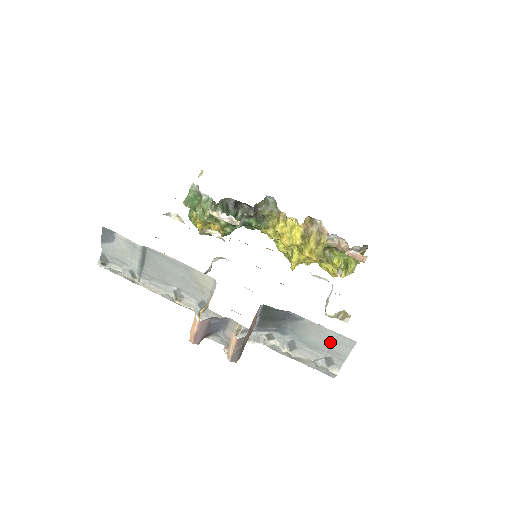
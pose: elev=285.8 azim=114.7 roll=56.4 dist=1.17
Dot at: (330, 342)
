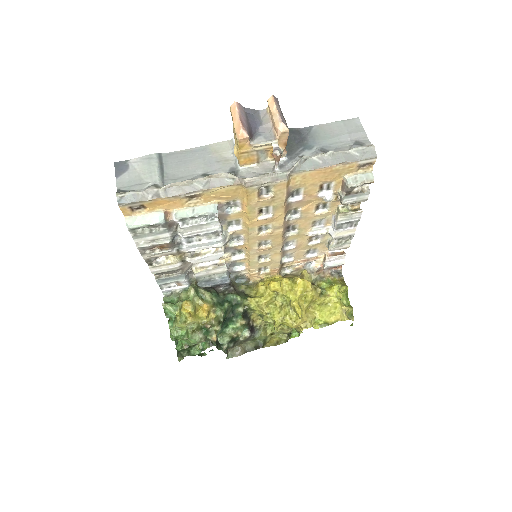
Dot at: (344, 130)
